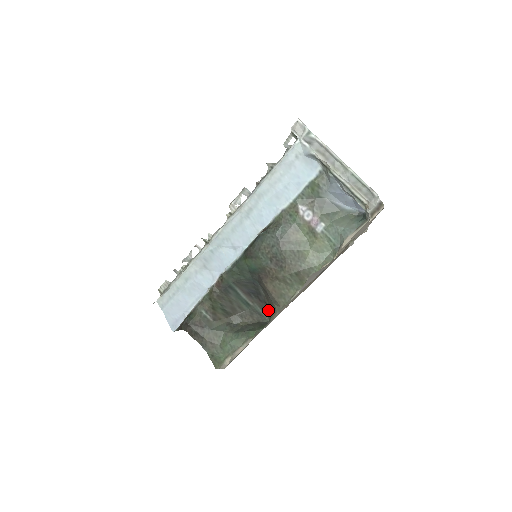
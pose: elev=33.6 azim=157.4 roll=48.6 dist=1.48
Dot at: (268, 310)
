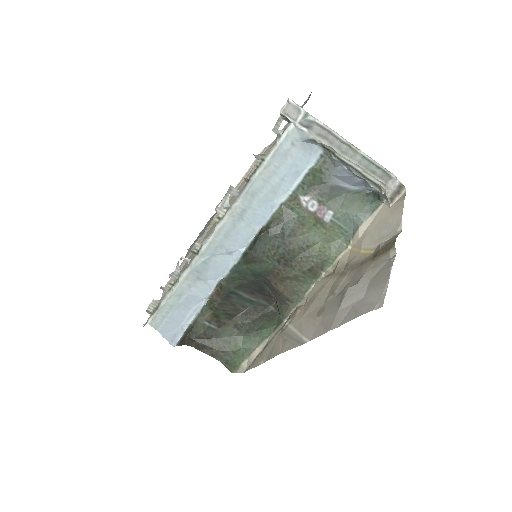
Dot at: (272, 300)
